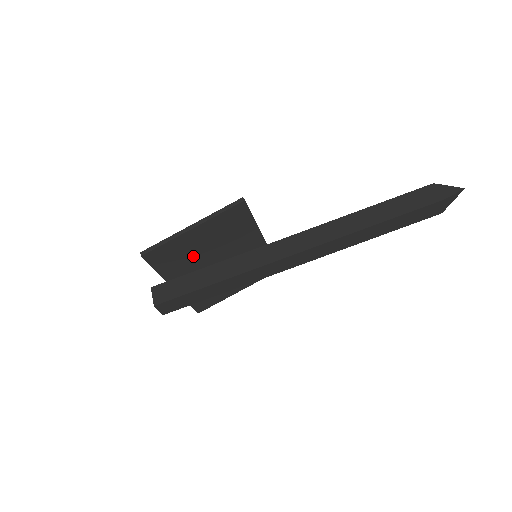
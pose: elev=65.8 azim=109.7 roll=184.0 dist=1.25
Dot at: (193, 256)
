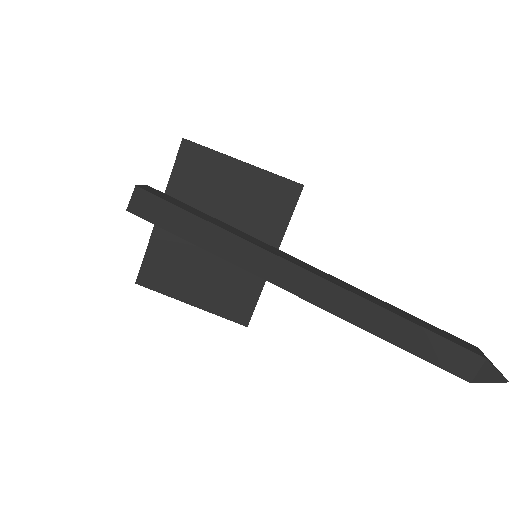
Dot at: (211, 196)
